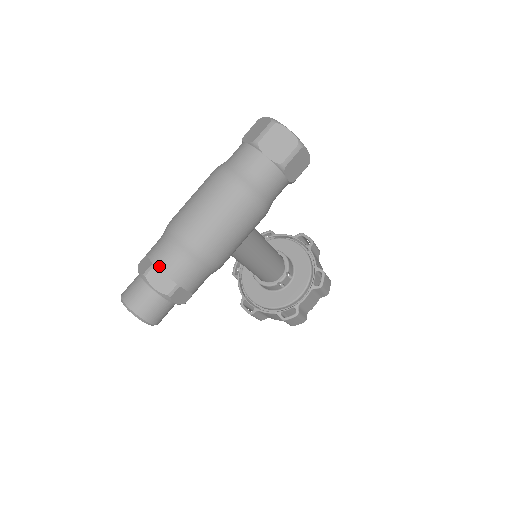
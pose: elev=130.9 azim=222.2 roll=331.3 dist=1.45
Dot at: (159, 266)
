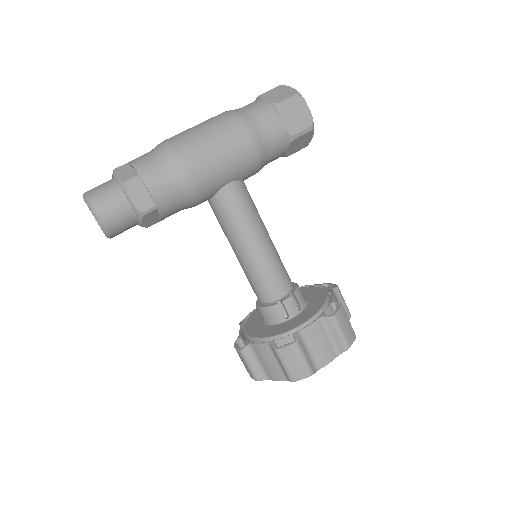
Dot at: (131, 161)
